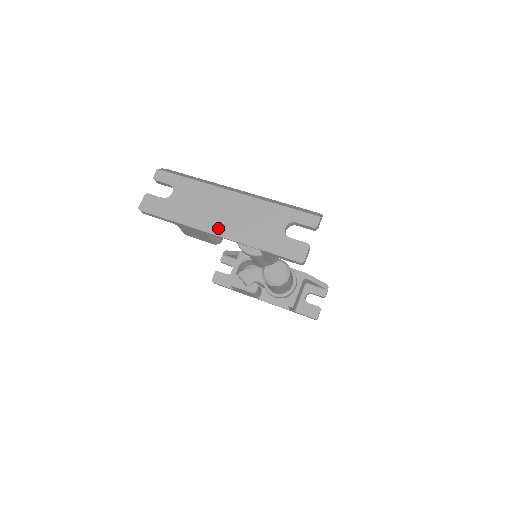
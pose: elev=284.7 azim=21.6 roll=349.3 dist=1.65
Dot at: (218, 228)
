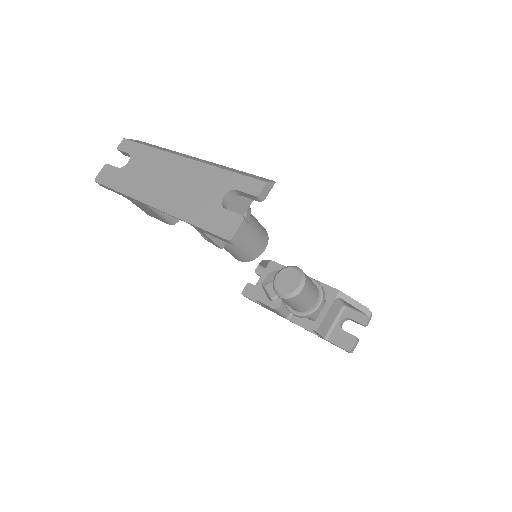
Dot at: (156, 198)
